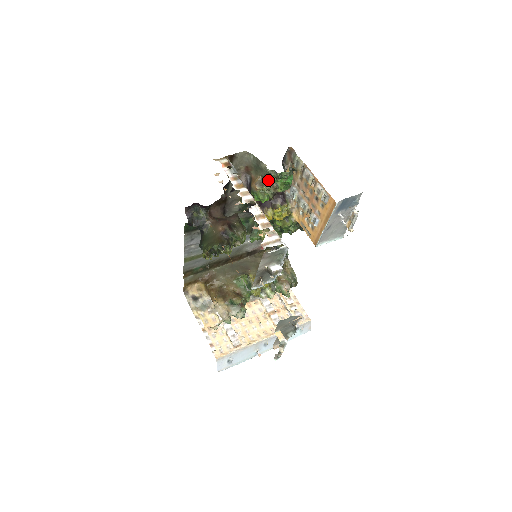
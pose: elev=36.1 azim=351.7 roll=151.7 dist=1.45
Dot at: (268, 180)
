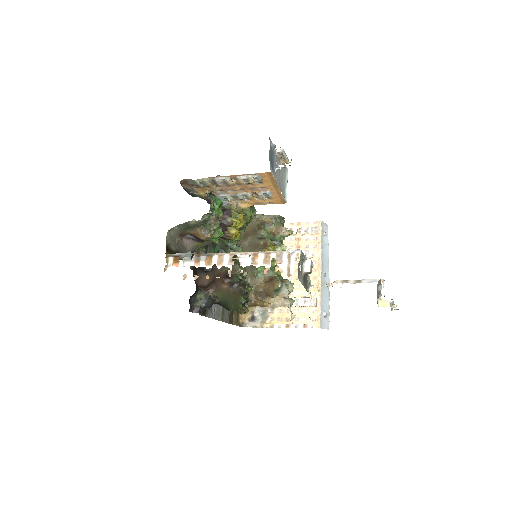
Dot at: occluded
